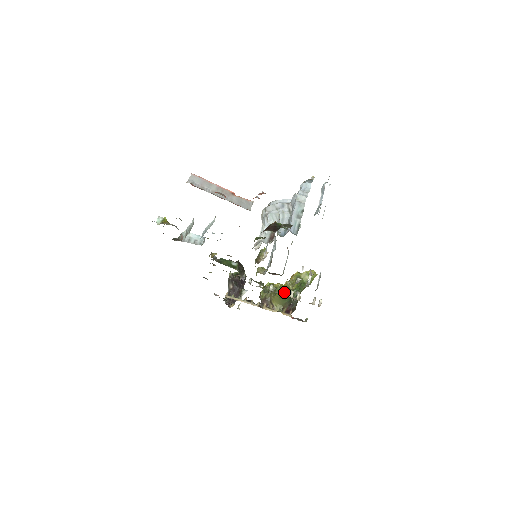
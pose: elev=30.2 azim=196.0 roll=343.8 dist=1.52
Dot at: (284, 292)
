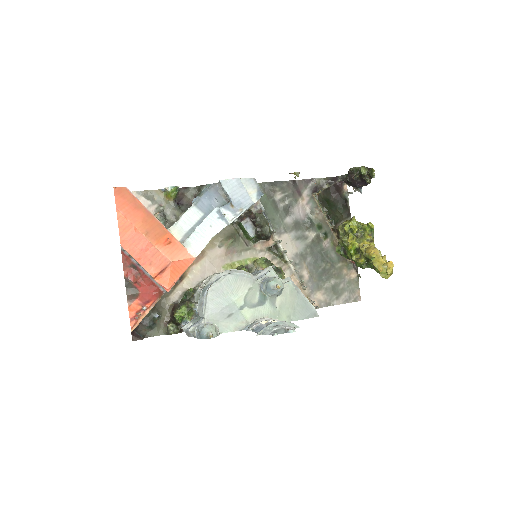
Dot at: (347, 252)
